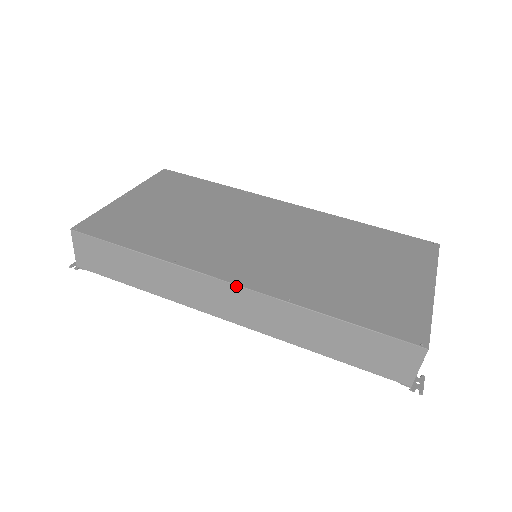
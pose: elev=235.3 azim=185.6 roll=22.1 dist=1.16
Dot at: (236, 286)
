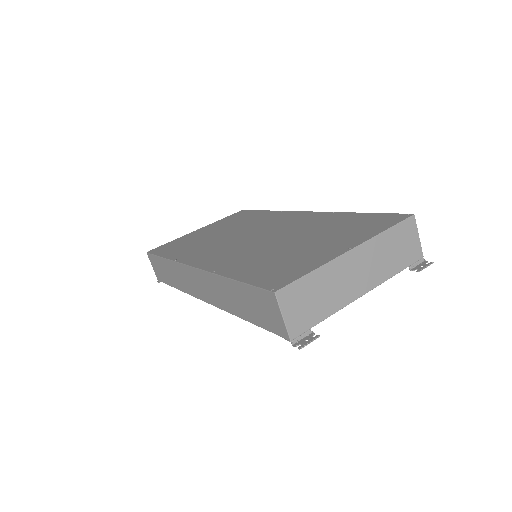
Dot at: (194, 268)
